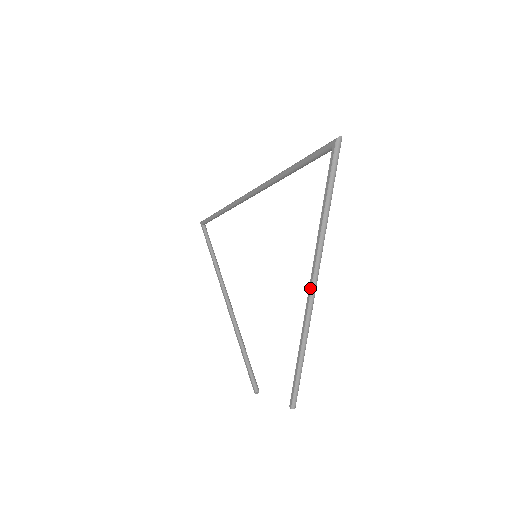
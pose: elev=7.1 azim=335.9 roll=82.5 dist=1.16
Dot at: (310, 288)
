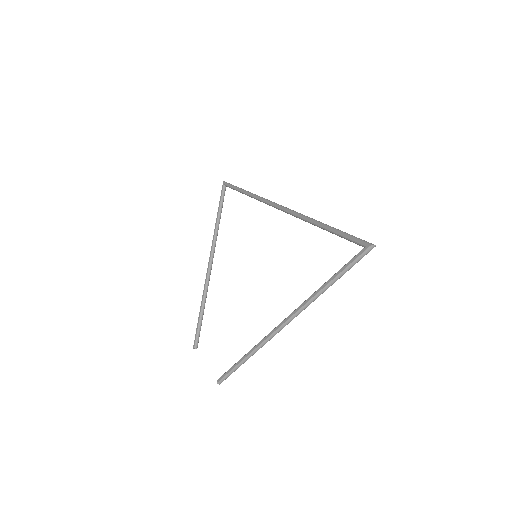
Dot at: (285, 321)
